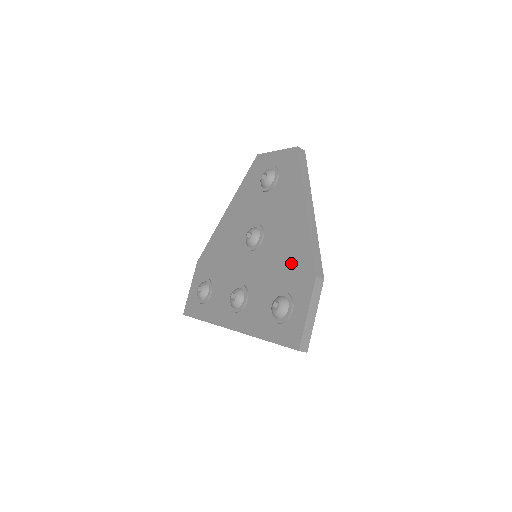
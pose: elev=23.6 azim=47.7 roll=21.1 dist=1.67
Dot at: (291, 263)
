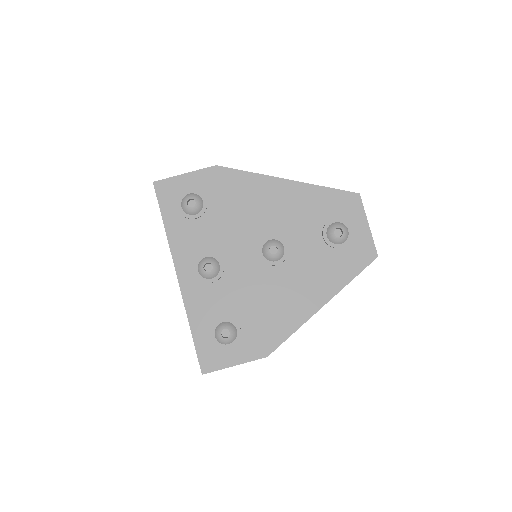
Dot at: (268, 320)
